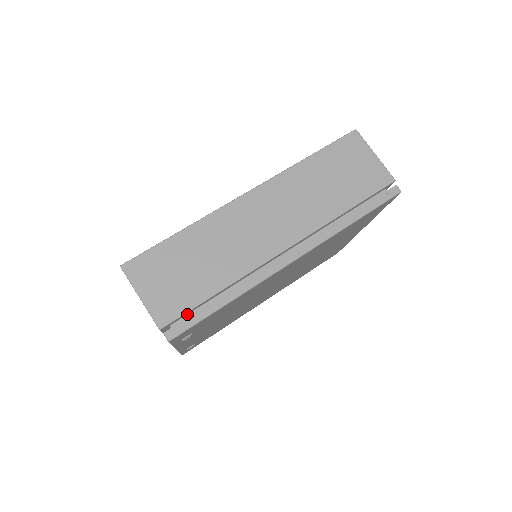
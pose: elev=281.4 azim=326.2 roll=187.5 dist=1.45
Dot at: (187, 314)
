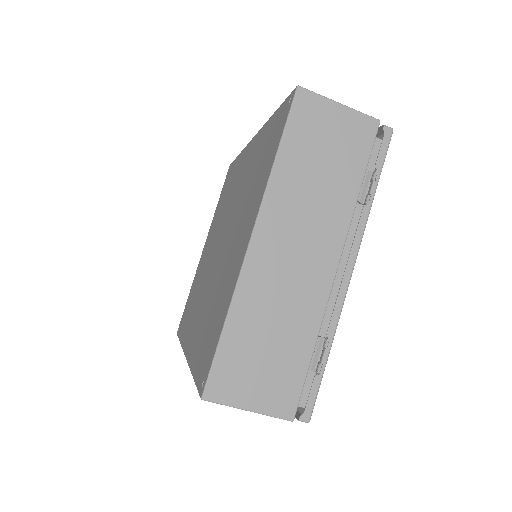
Dot at: occluded
